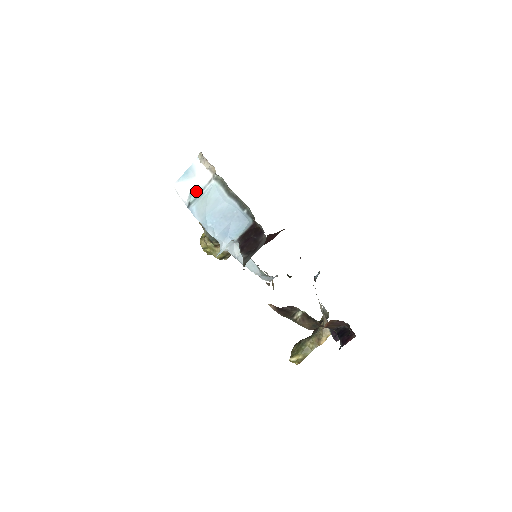
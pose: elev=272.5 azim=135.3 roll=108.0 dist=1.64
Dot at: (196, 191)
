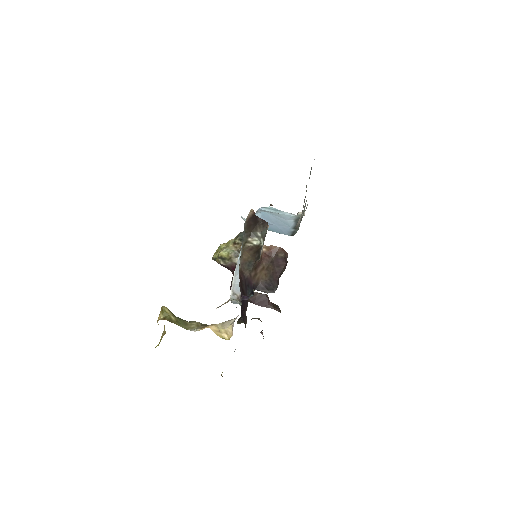
Dot at: (277, 209)
